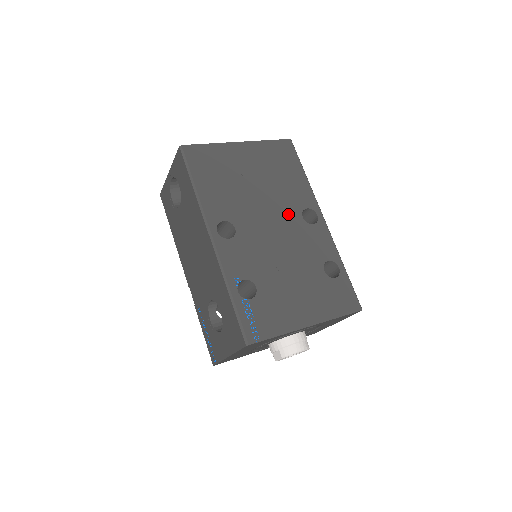
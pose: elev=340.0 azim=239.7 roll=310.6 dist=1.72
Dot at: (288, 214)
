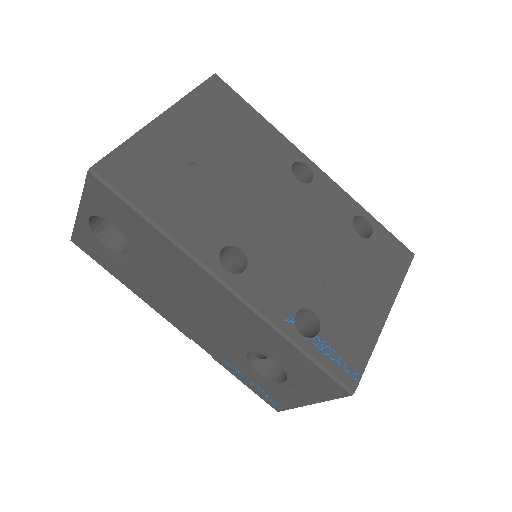
Dot at: (281, 186)
